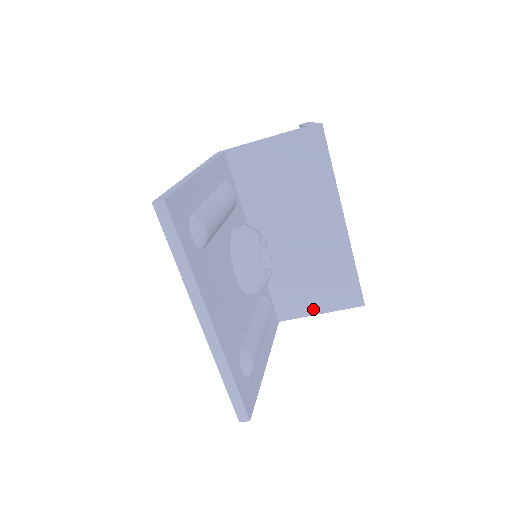
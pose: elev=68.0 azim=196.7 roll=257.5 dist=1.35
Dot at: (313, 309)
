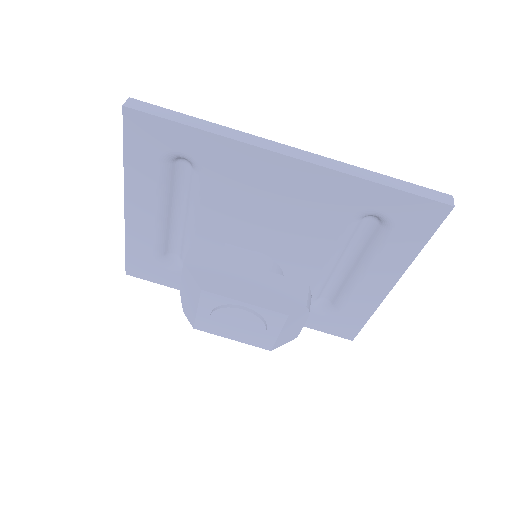
Dot at: occluded
